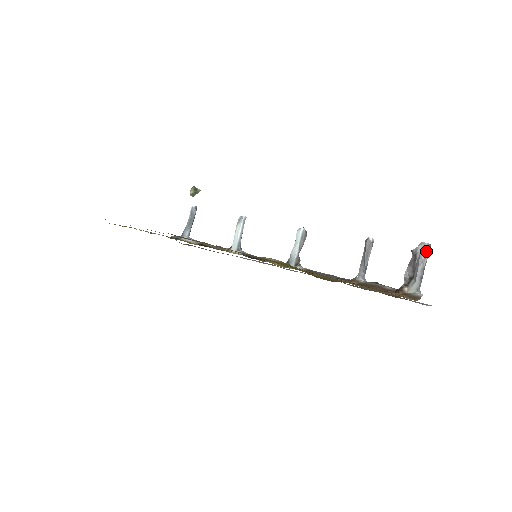
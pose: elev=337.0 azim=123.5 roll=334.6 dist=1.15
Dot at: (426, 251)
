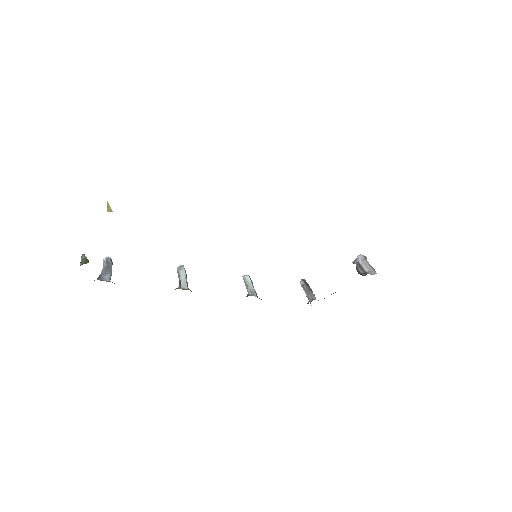
Dot at: (364, 258)
